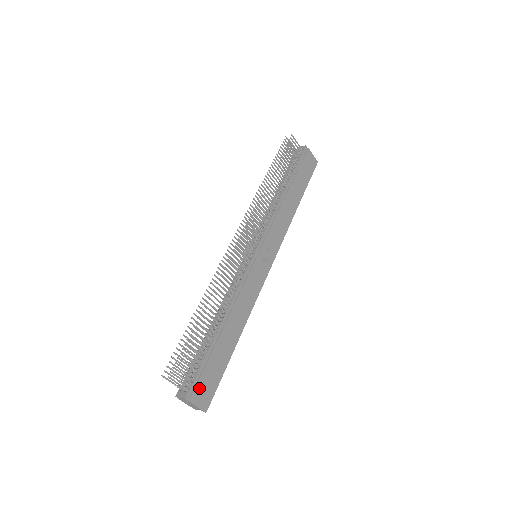
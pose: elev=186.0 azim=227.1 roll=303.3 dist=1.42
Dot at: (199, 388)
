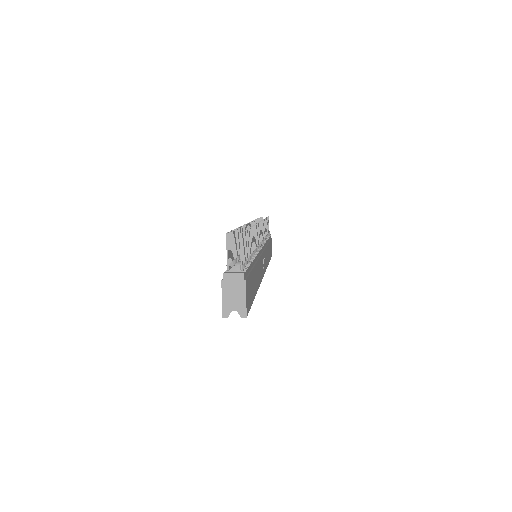
Dot at: (248, 283)
